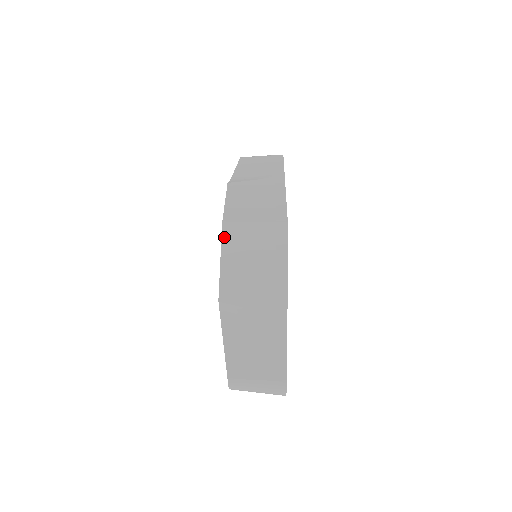
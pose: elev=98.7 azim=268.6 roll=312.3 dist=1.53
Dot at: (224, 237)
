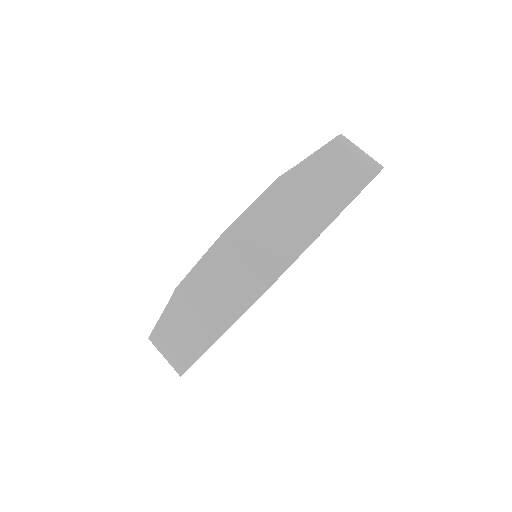
Dot at: (213, 248)
